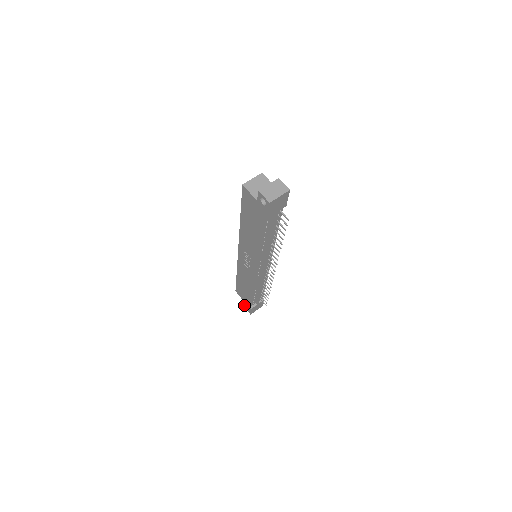
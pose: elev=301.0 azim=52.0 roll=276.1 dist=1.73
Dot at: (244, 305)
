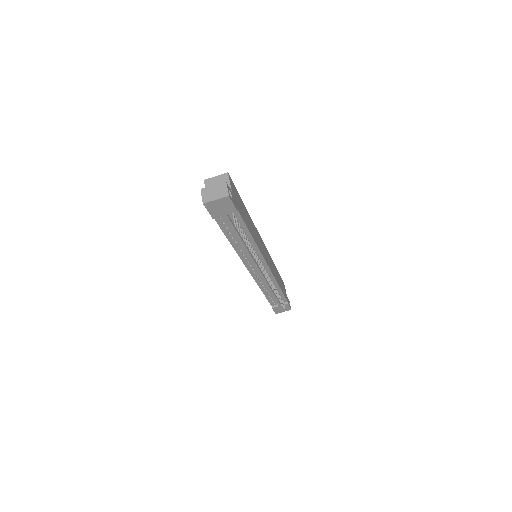
Dot at: occluded
